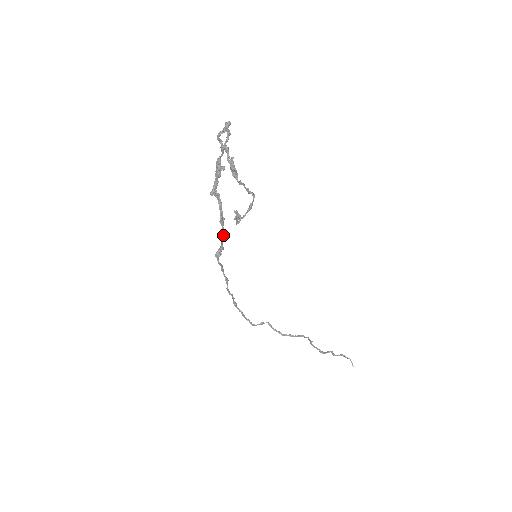
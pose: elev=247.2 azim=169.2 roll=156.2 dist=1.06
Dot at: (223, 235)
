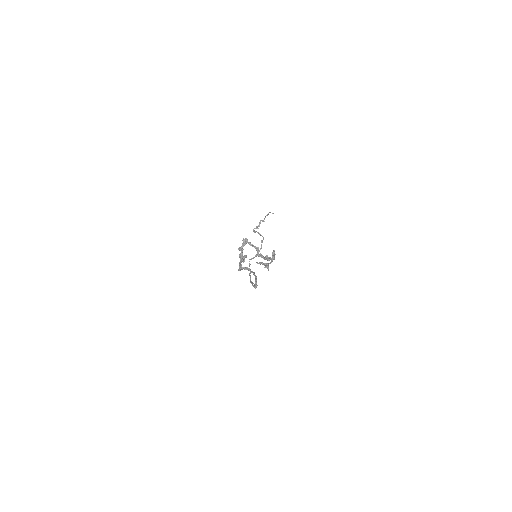
Dot at: (256, 278)
